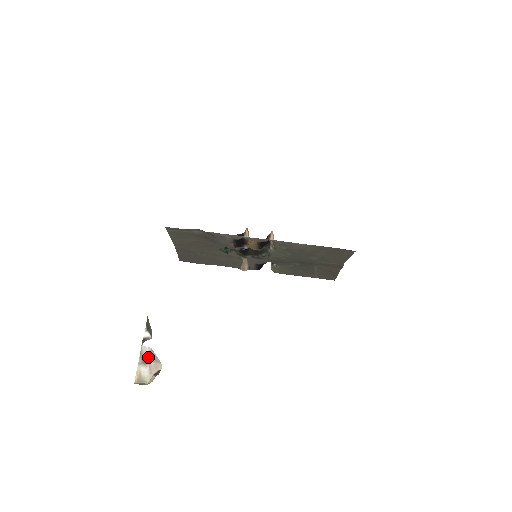
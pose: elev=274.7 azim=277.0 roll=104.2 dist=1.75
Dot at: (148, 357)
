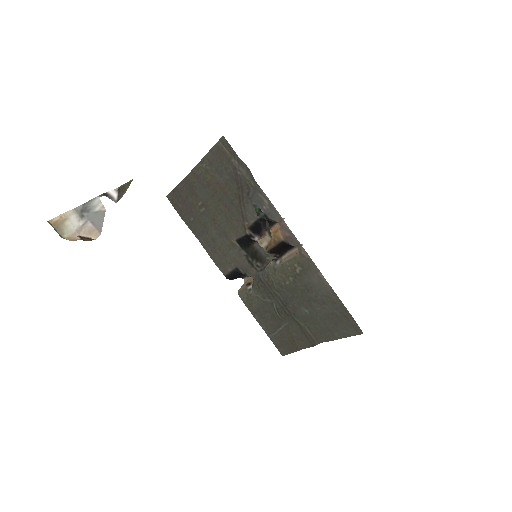
Dot at: (92, 214)
